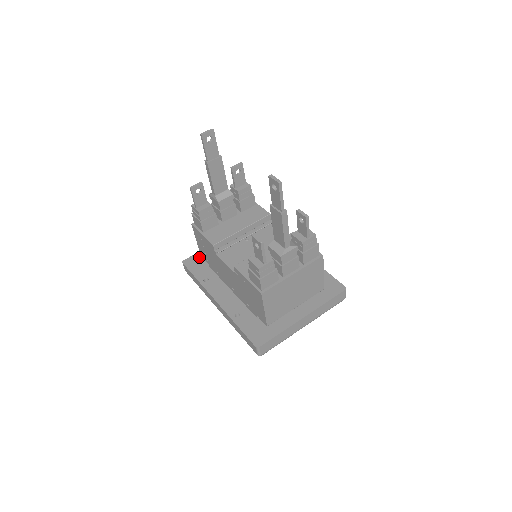
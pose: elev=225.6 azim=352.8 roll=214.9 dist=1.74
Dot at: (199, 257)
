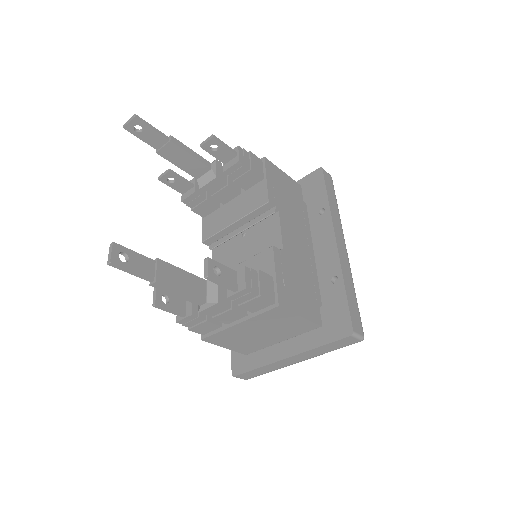
Dot at: occluded
